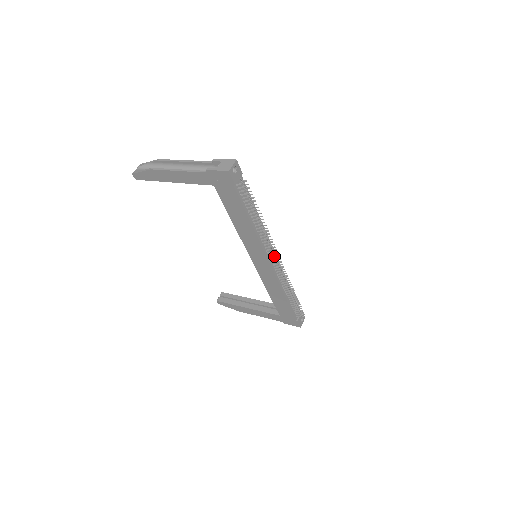
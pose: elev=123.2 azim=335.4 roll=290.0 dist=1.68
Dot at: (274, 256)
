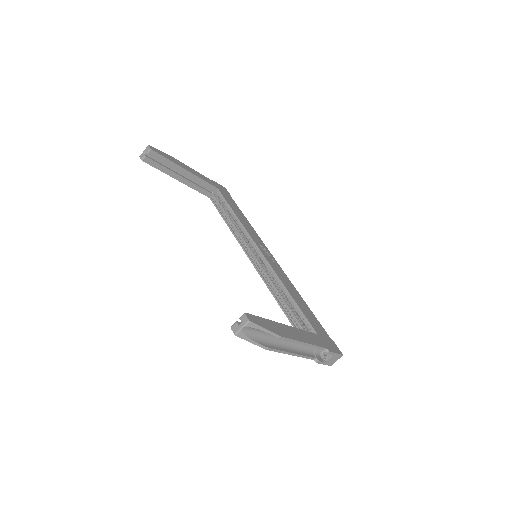
Dot at: occluded
